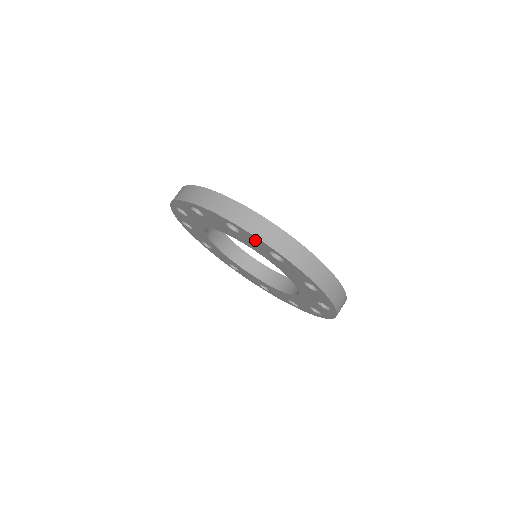
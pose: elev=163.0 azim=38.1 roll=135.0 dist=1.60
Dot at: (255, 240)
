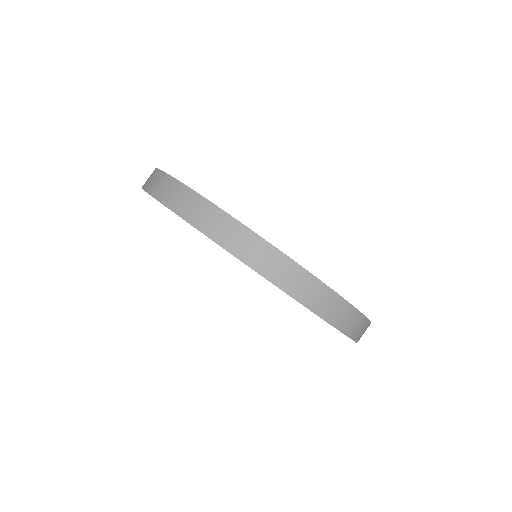
Dot at: occluded
